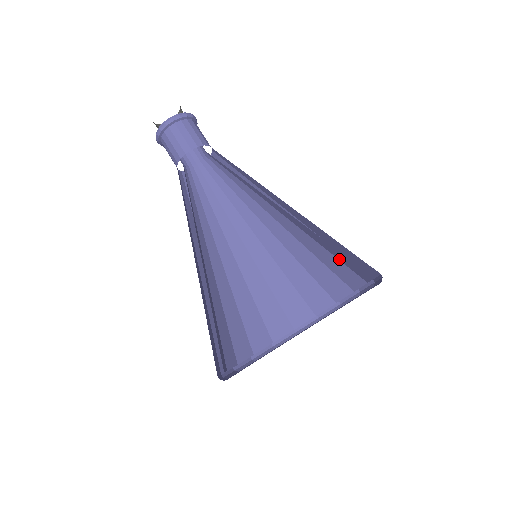
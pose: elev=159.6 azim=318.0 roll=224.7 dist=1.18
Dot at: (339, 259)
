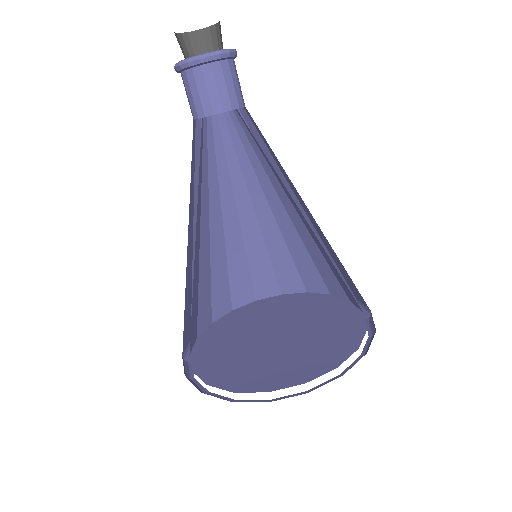
Dot at: (298, 268)
